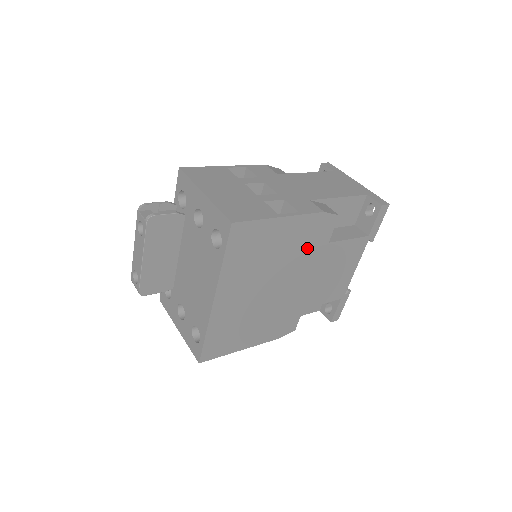
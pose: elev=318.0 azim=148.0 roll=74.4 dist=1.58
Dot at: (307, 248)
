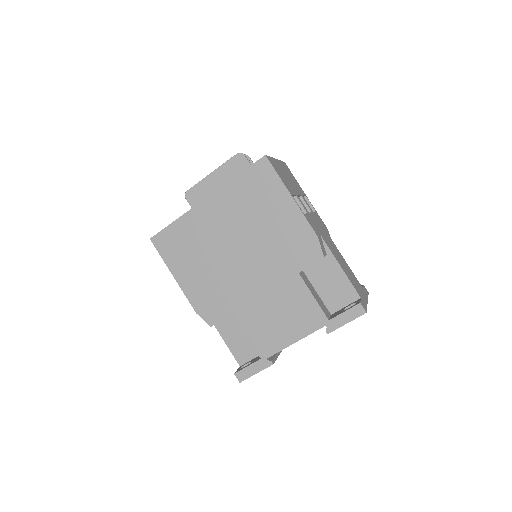
Dot at: (283, 252)
